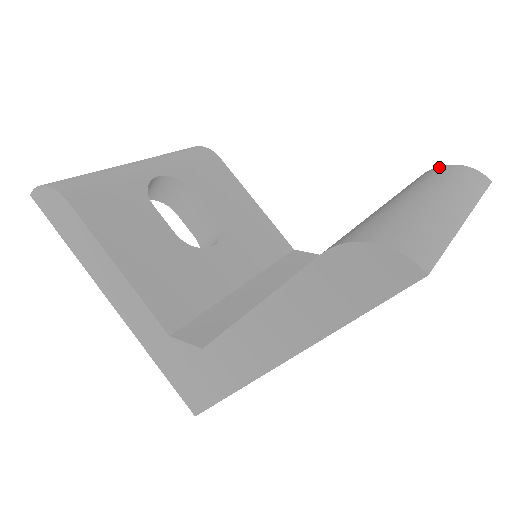
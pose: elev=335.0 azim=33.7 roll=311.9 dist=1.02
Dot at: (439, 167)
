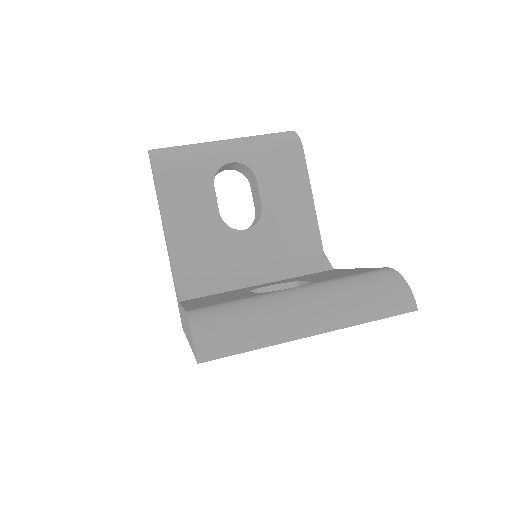
Dot at: (391, 272)
